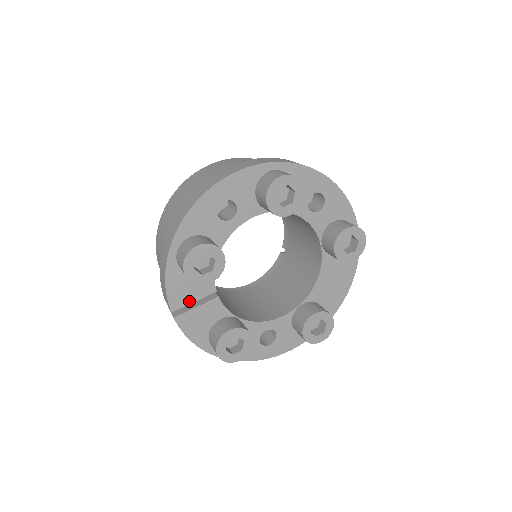
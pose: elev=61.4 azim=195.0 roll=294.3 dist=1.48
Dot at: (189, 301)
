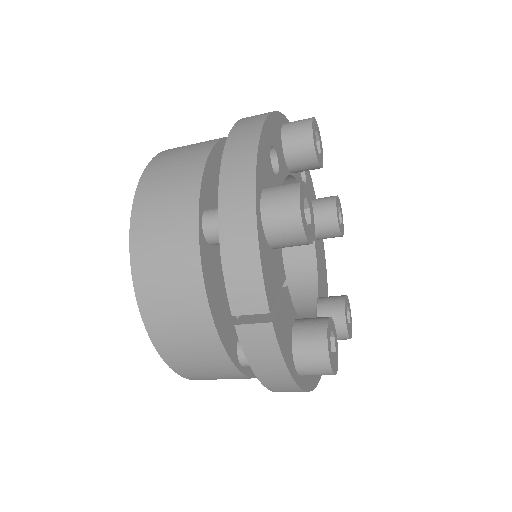
Dot at: (276, 293)
